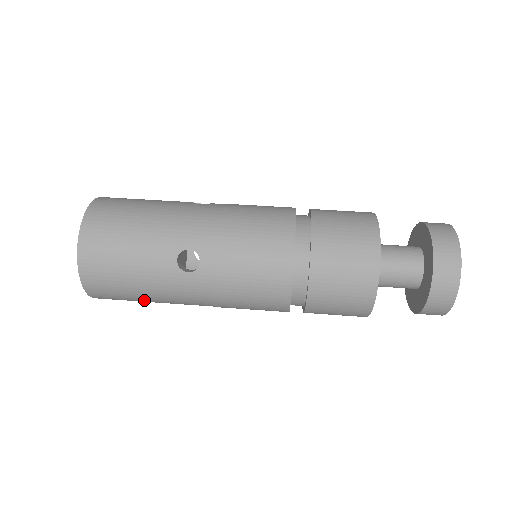
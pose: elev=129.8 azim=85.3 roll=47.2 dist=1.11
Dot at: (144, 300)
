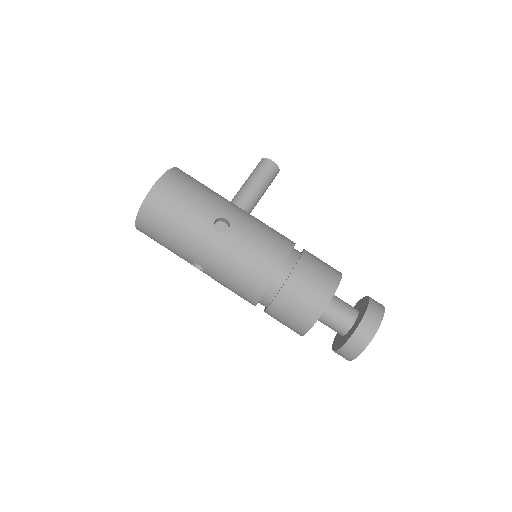
Dot at: occluded
